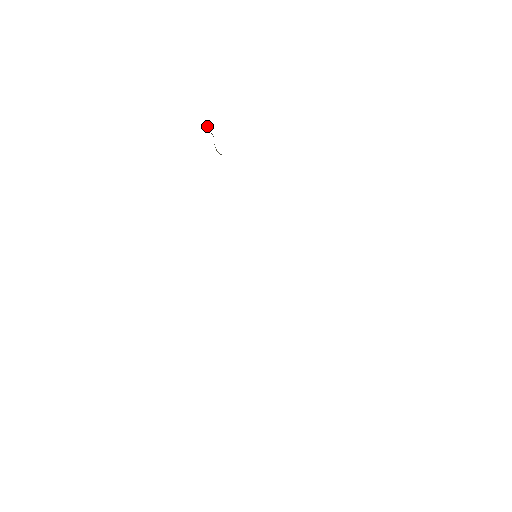
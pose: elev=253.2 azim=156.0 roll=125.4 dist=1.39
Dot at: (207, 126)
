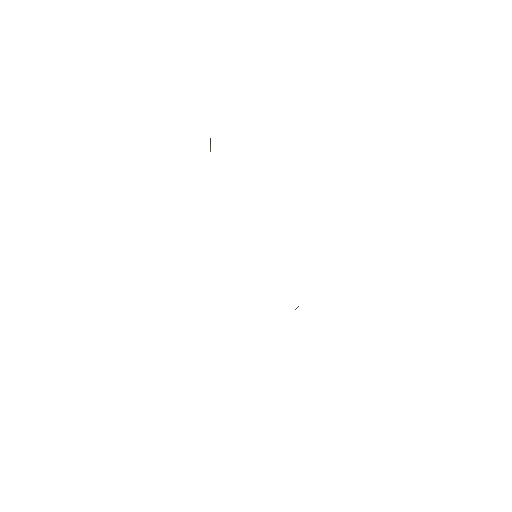
Dot at: occluded
